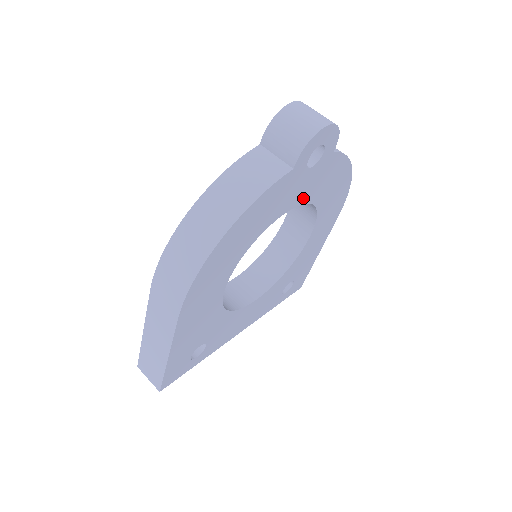
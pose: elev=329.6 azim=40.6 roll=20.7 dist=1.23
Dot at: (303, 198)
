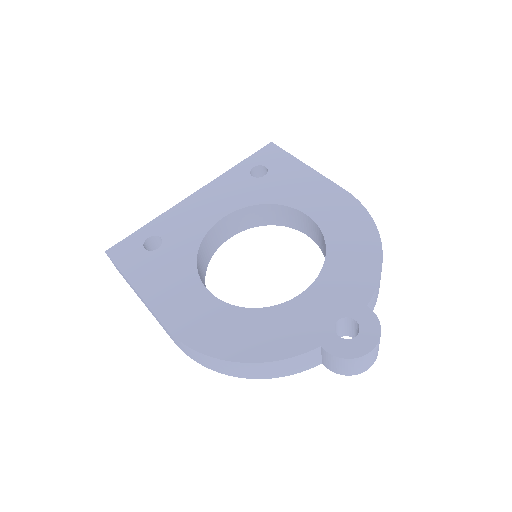
Dot at: occluded
